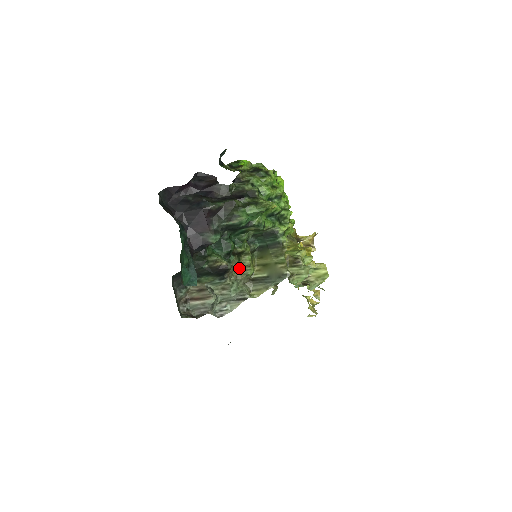
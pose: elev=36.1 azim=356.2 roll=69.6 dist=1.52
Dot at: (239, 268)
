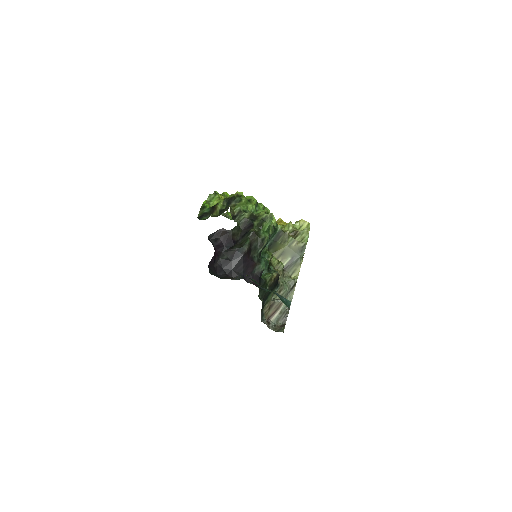
Dot at: occluded
